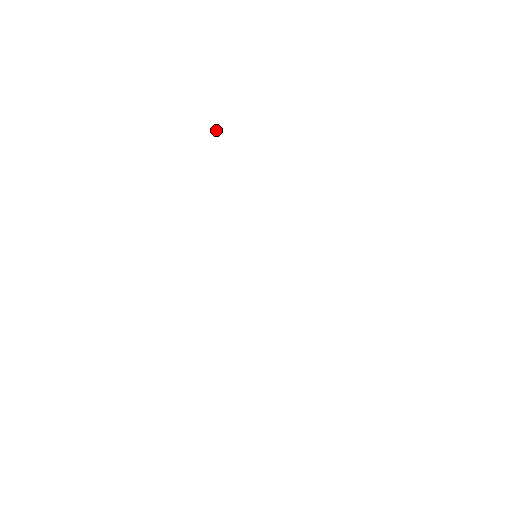
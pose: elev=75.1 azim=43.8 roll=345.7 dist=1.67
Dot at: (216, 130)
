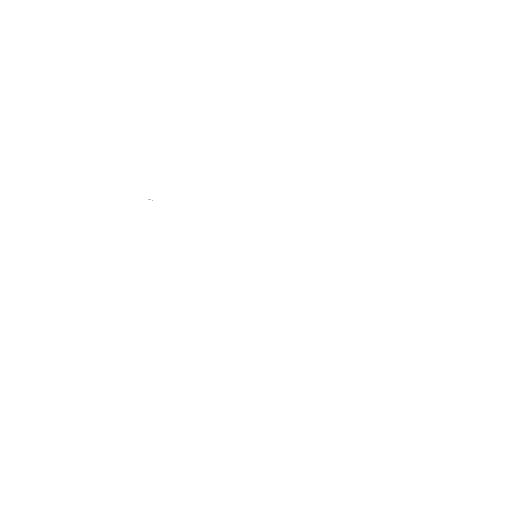
Dot at: occluded
